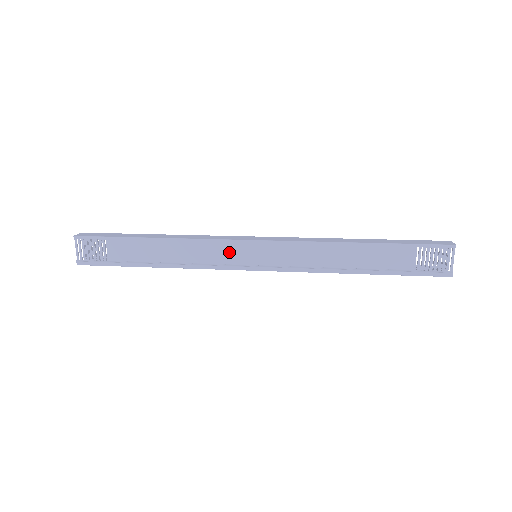
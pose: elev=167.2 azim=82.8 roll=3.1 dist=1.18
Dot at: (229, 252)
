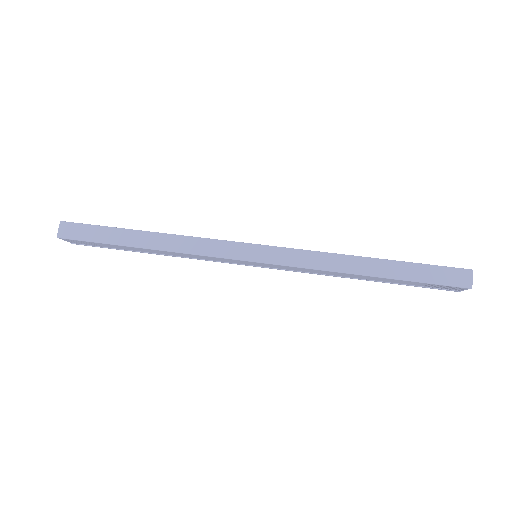
Dot at: (227, 260)
